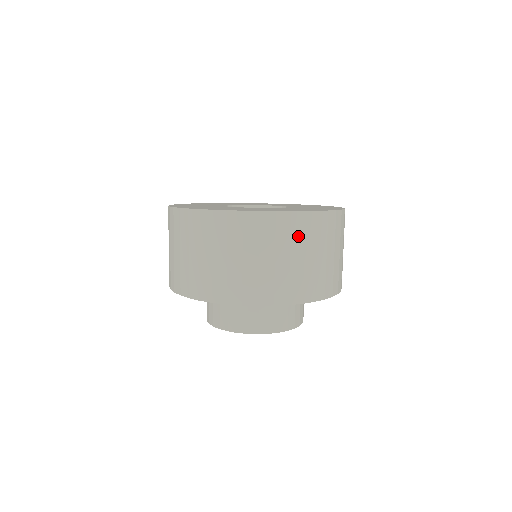
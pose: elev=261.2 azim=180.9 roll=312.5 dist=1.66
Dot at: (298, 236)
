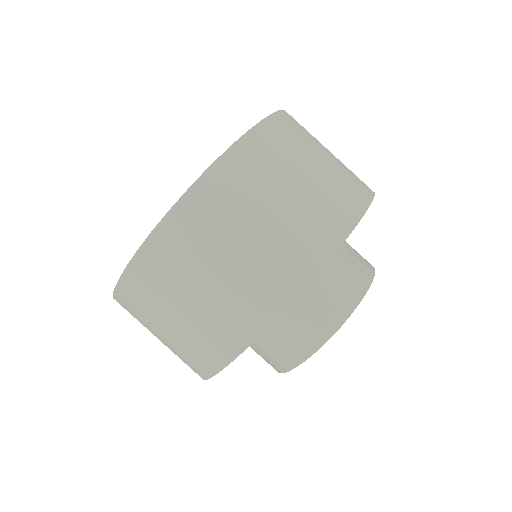
Dot at: (189, 248)
